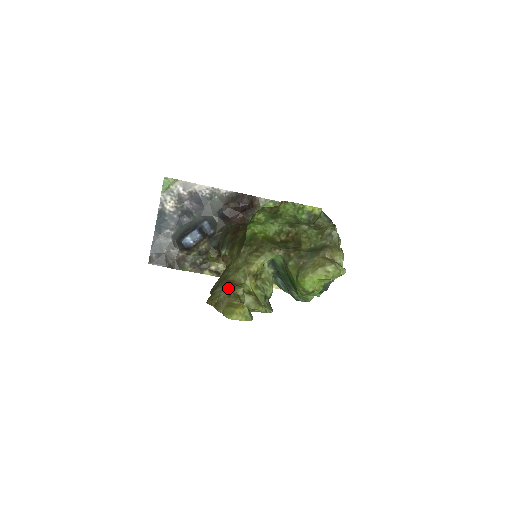
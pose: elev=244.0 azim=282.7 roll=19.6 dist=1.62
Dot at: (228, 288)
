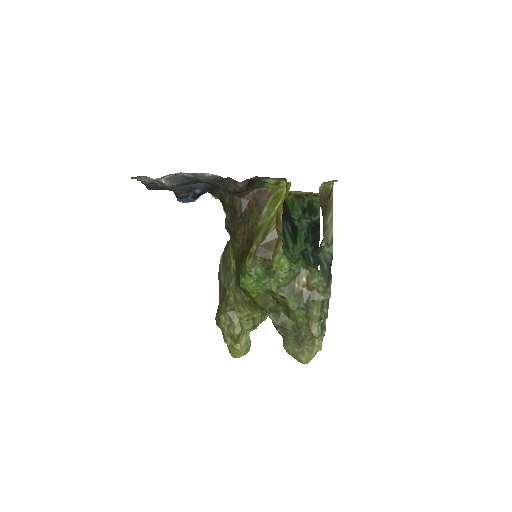
Dot at: (229, 327)
